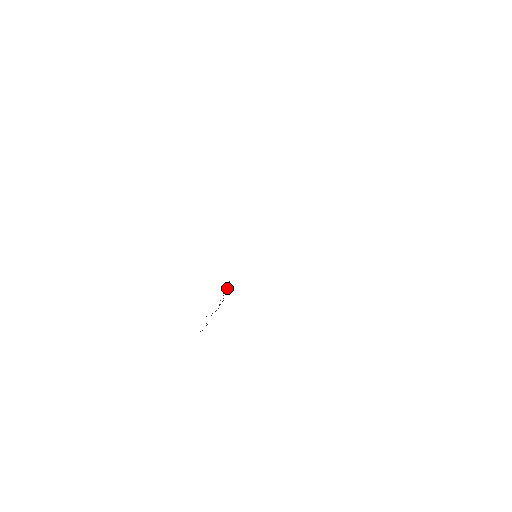
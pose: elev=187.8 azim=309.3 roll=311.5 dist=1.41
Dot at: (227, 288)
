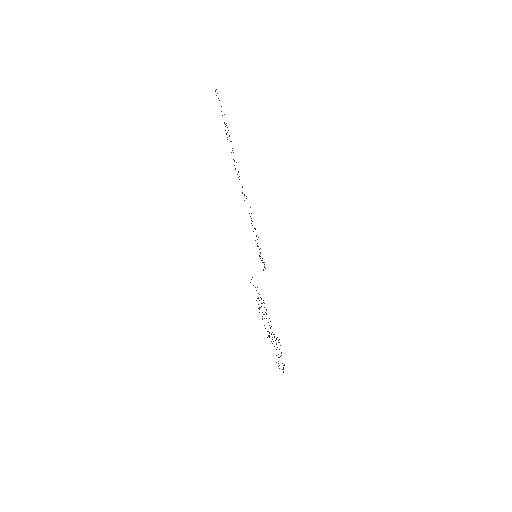
Dot at: occluded
